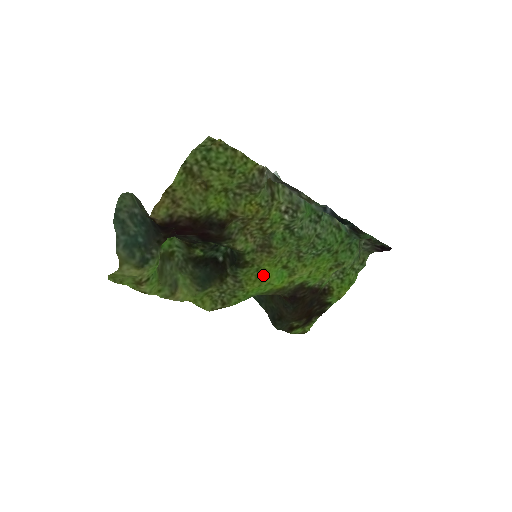
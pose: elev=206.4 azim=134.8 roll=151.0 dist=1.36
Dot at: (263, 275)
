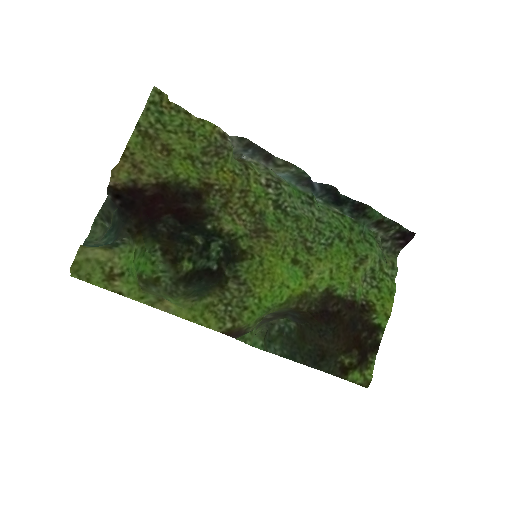
Dot at: (270, 270)
